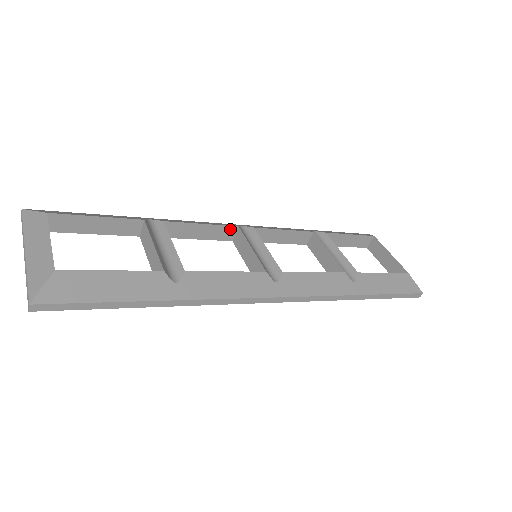
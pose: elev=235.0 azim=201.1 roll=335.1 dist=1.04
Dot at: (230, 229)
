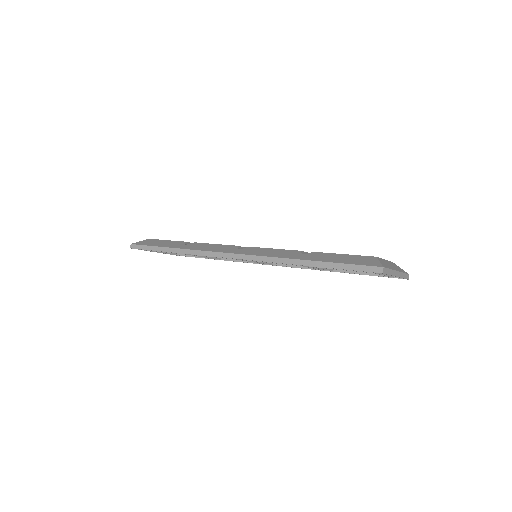
Dot at: occluded
